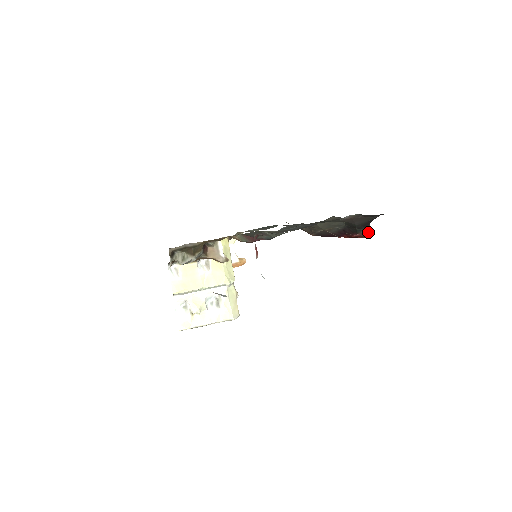
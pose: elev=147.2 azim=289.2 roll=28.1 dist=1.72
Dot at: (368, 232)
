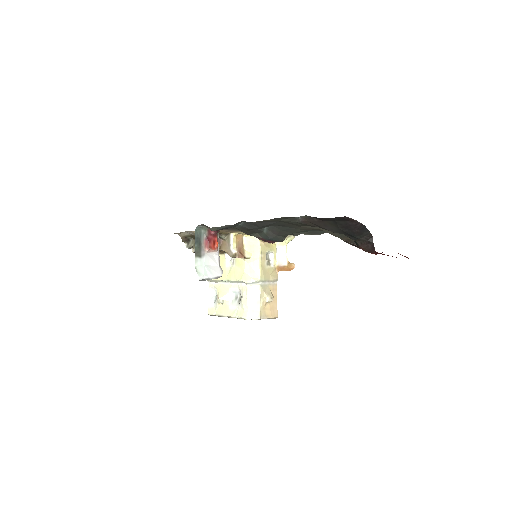
Dot at: (374, 247)
